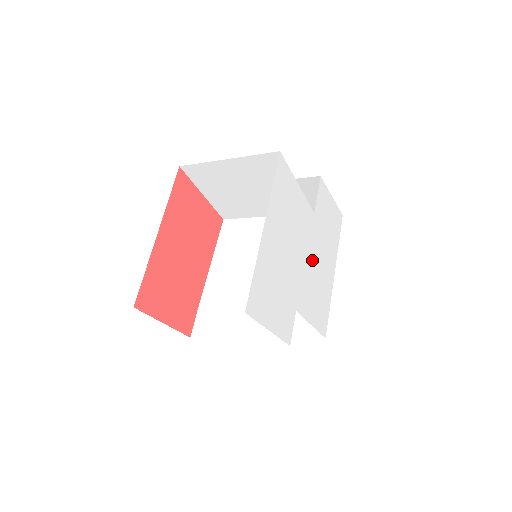
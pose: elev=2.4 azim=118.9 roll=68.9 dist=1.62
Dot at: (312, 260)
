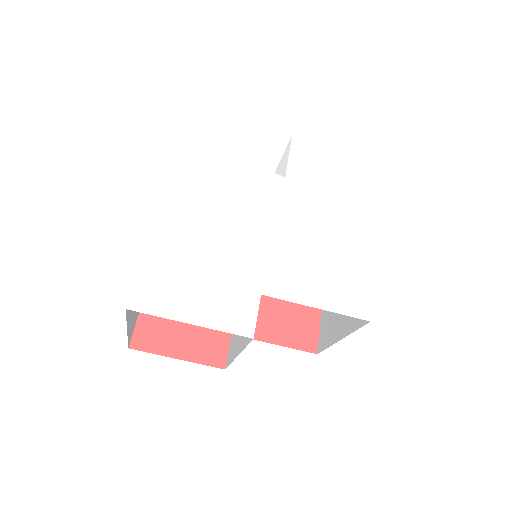
Dot at: (294, 229)
